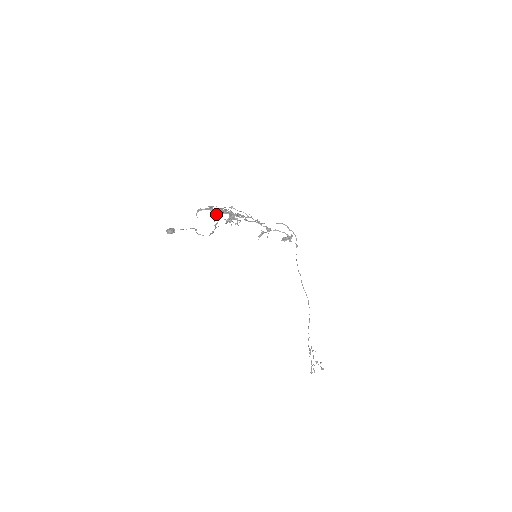
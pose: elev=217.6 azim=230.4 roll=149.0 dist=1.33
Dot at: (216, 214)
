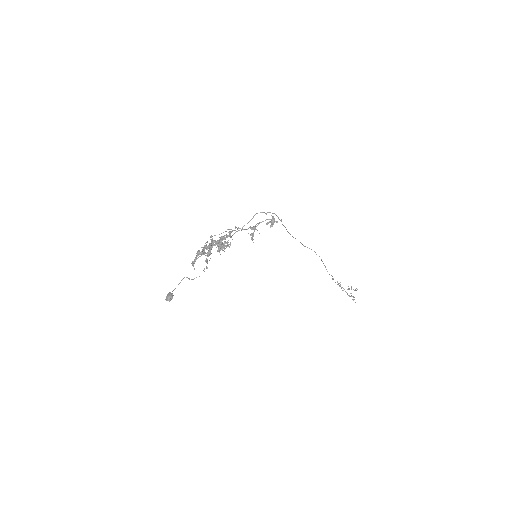
Dot at: (207, 254)
